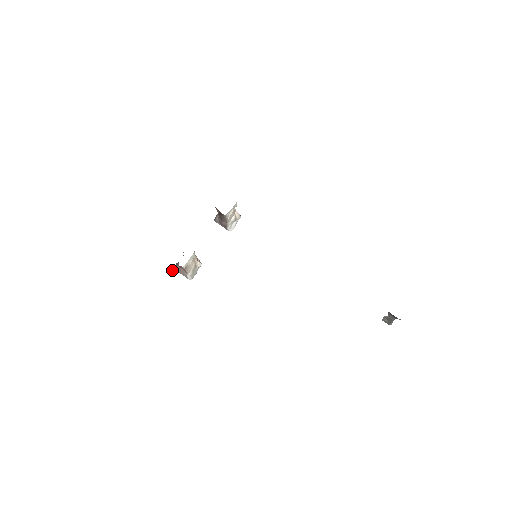
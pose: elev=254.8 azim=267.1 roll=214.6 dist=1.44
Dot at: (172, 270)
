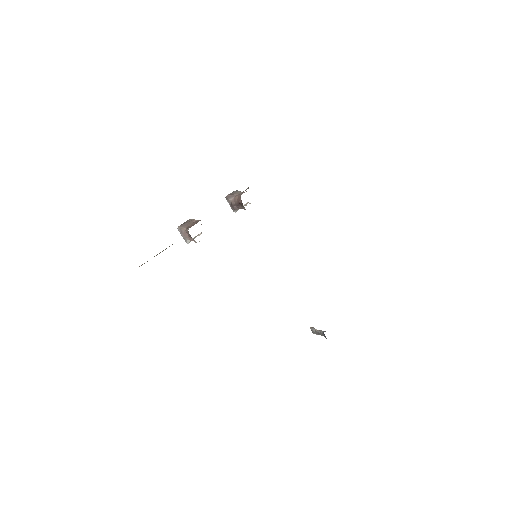
Dot at: occluded
